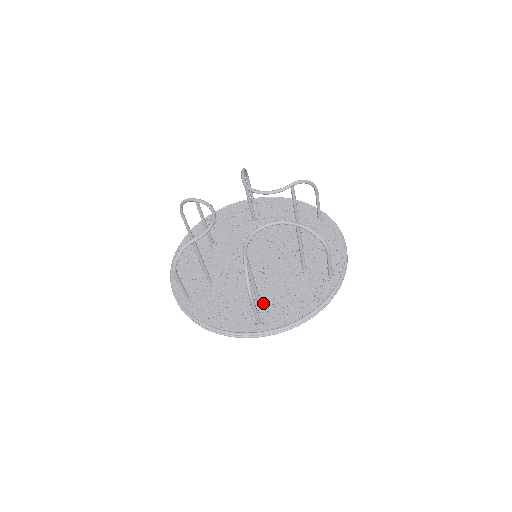
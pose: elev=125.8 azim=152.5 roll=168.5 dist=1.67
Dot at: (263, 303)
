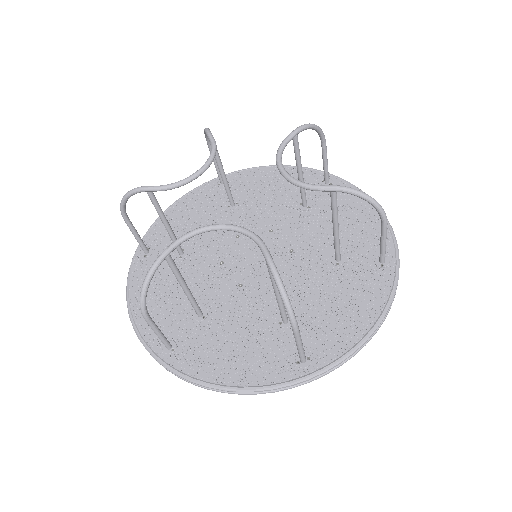
Dot at: (200, 324)
